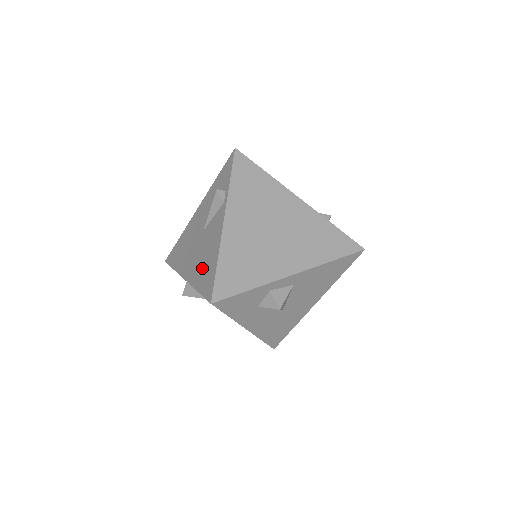
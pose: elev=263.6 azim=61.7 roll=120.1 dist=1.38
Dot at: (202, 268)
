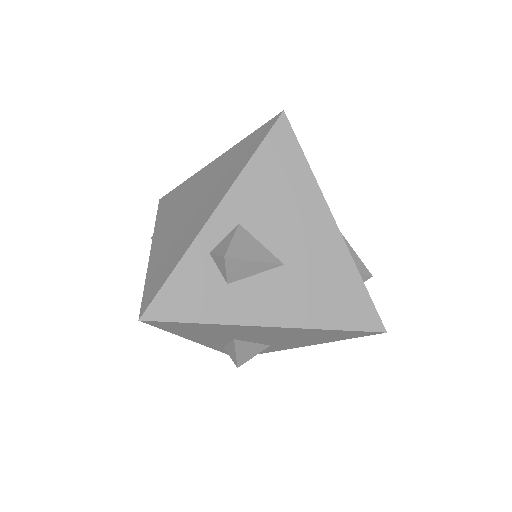
Dot at: occluded
